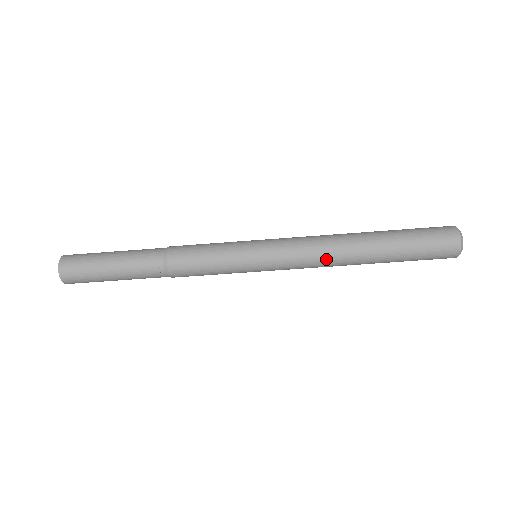
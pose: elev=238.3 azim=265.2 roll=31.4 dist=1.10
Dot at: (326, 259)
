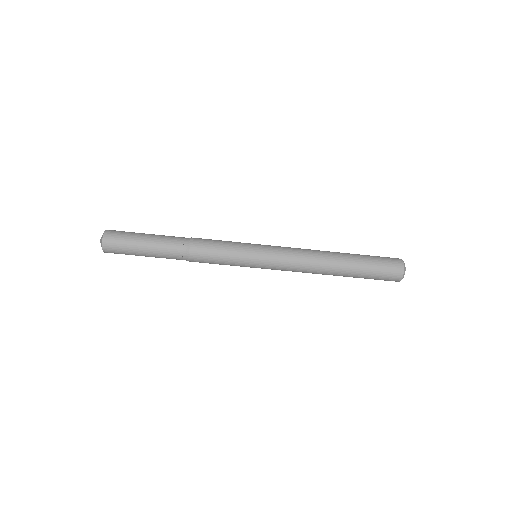
Dot at: (308, 267)
